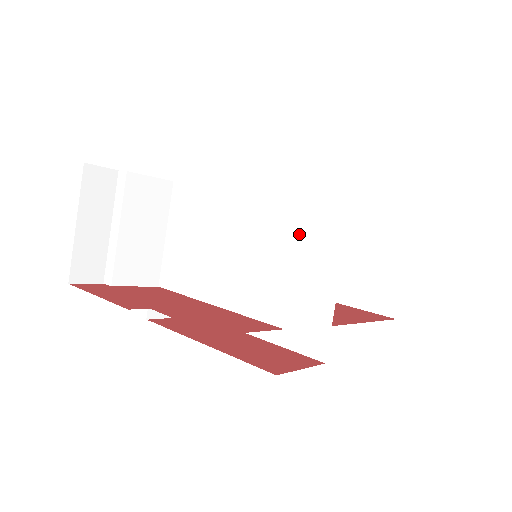
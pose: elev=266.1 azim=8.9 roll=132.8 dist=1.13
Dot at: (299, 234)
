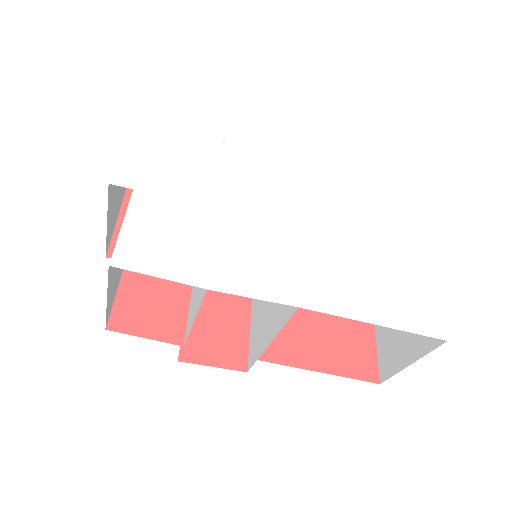
Dot at: occluded
